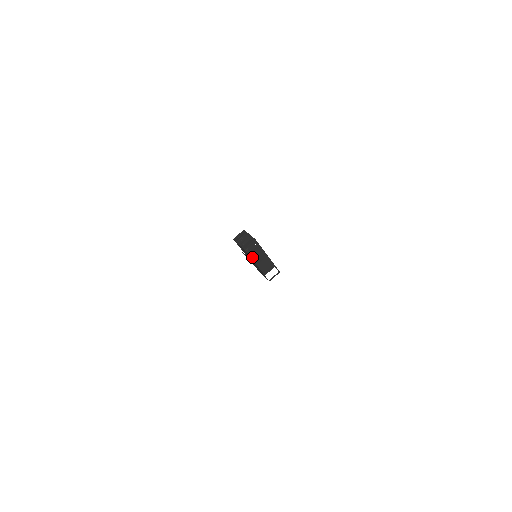
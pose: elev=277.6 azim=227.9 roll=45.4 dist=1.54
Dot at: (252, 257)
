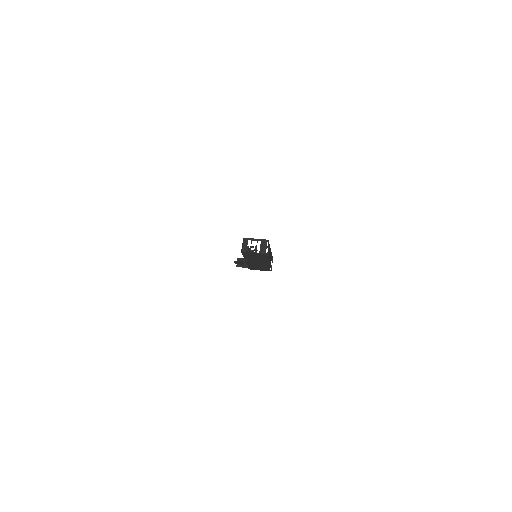
Dot at: (268, 258)
